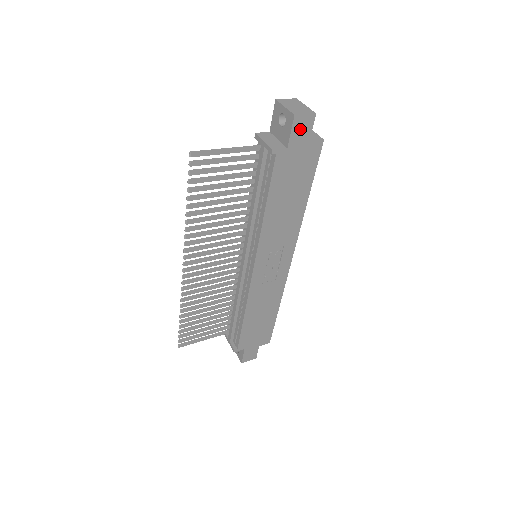
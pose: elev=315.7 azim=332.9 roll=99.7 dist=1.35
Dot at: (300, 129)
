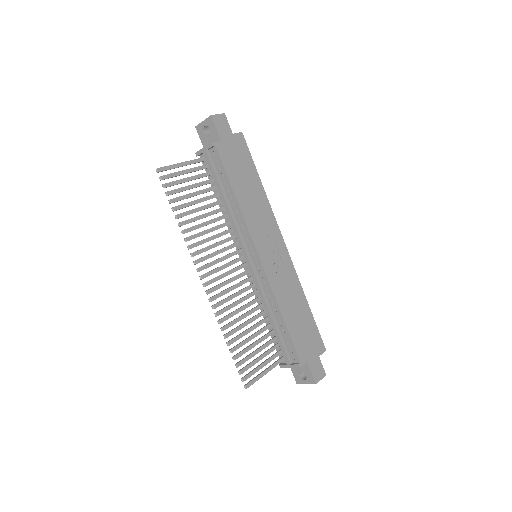
Dot at: (221, 125)
